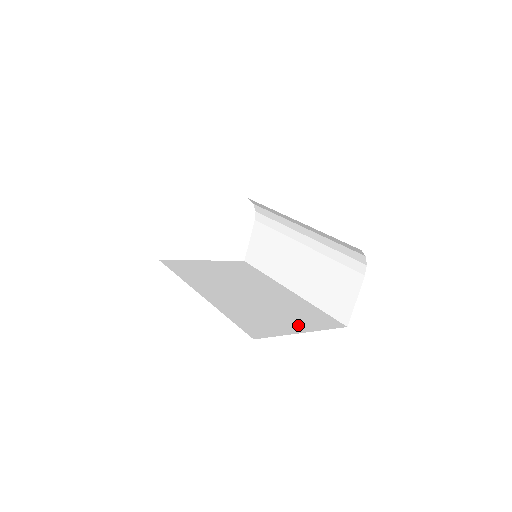
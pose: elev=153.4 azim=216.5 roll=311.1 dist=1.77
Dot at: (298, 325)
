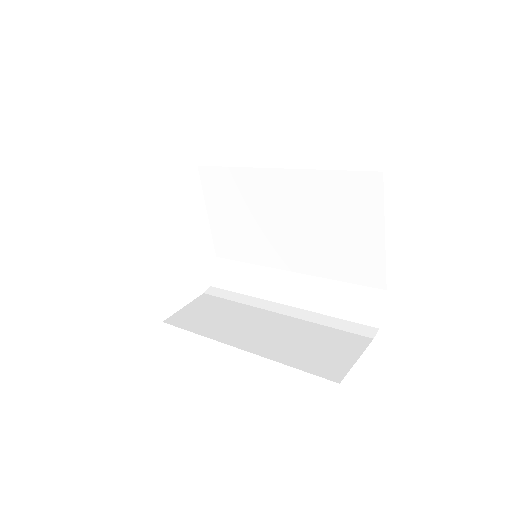
Dot at: occluded
